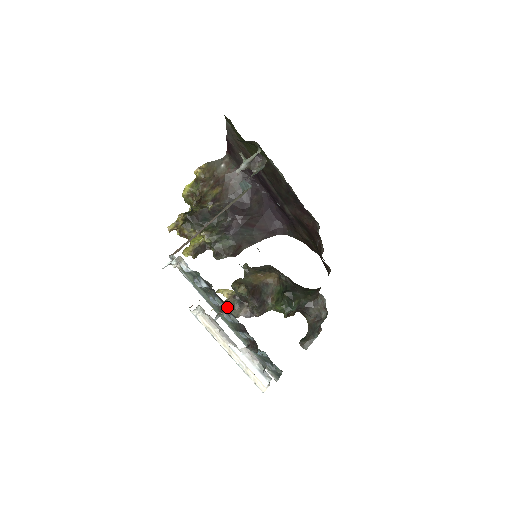
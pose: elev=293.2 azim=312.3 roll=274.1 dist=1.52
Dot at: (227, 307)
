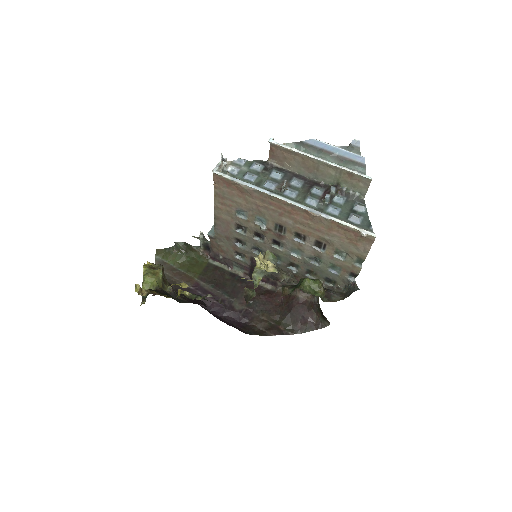
Dot at: (287, 171)
